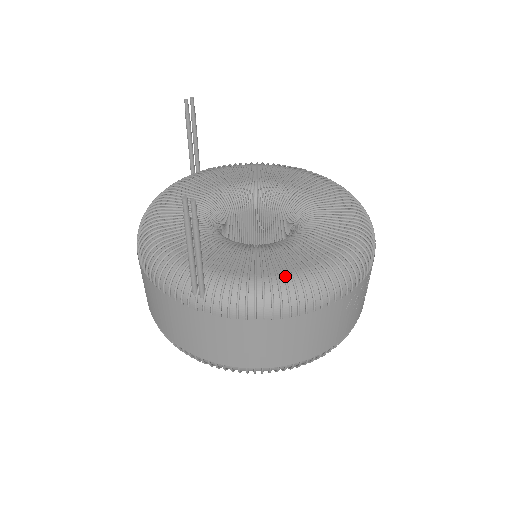
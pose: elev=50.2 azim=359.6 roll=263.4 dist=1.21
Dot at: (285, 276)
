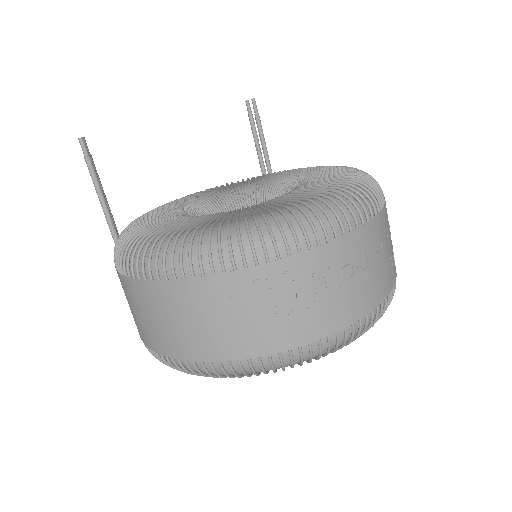
Dot at: (156, 234)
